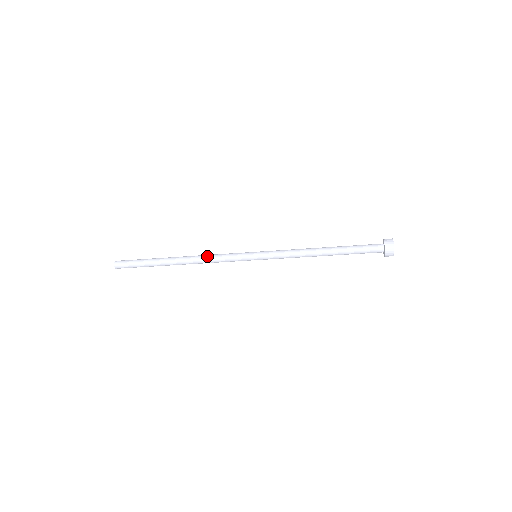
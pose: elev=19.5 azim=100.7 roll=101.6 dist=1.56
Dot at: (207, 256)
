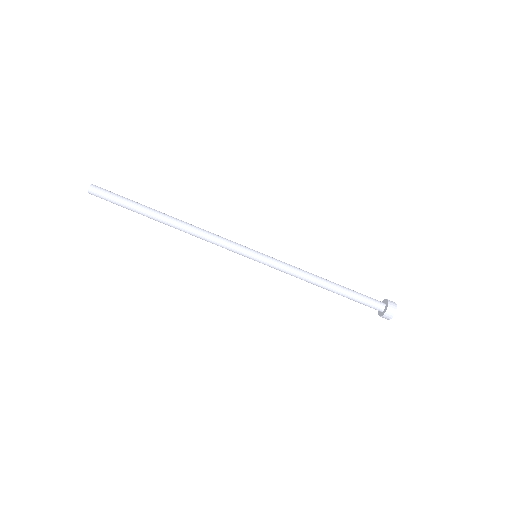
Dot at: occluded
